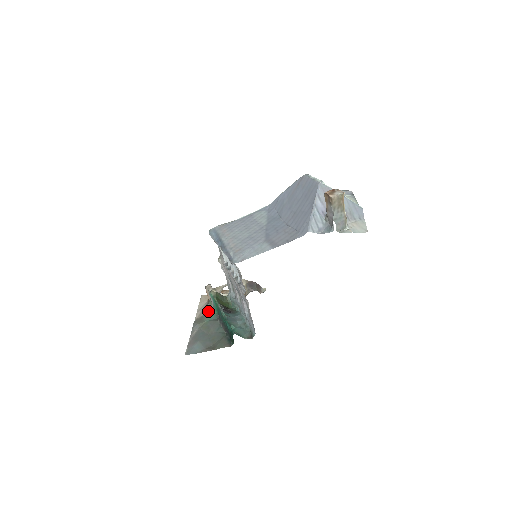
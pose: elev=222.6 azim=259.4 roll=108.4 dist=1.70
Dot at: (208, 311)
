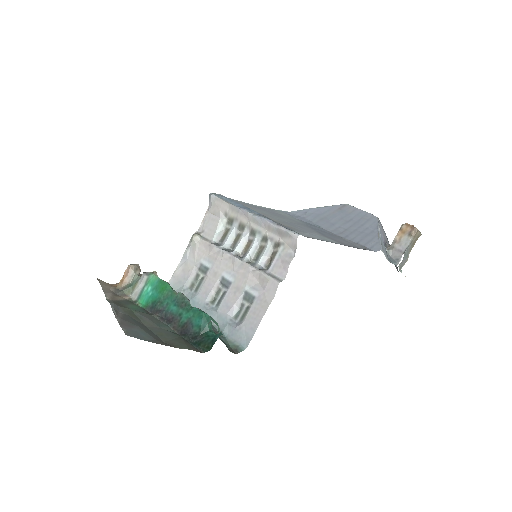
Dot at: (124, 299)
